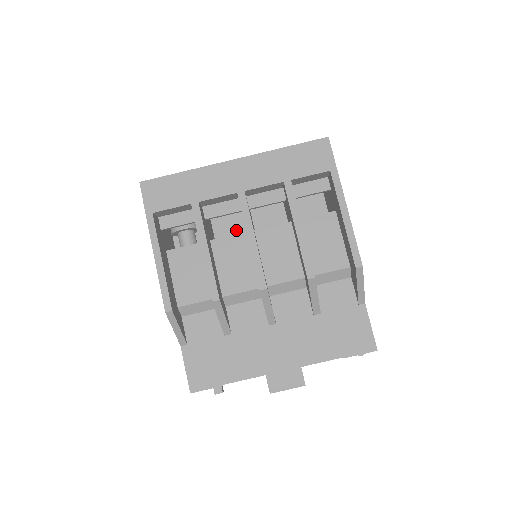
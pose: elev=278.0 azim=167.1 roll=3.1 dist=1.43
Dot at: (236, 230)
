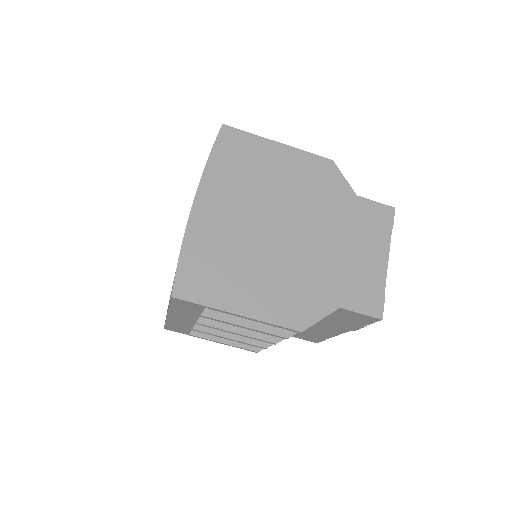
Dot at: occluded
